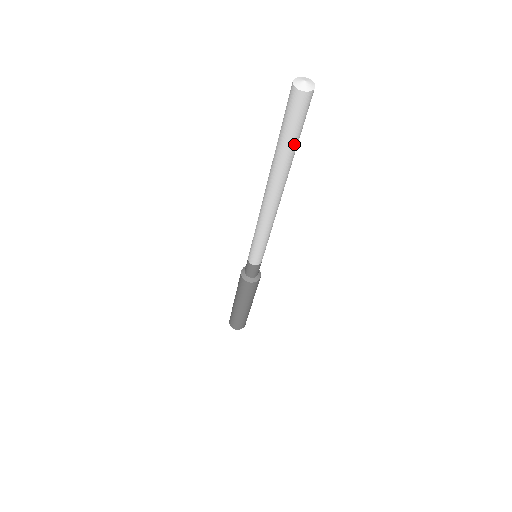
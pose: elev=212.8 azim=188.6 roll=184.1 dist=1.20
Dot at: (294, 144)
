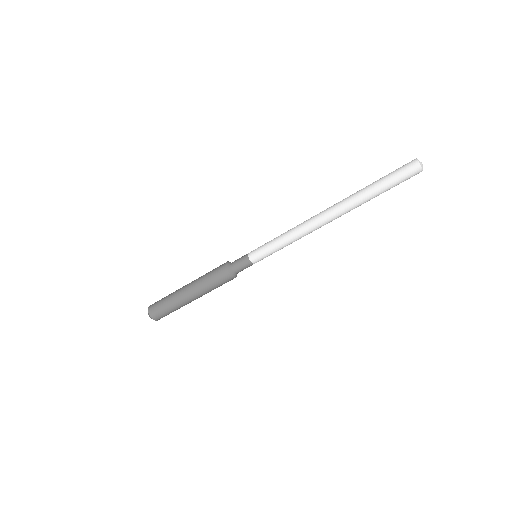
Dot at: occluded
